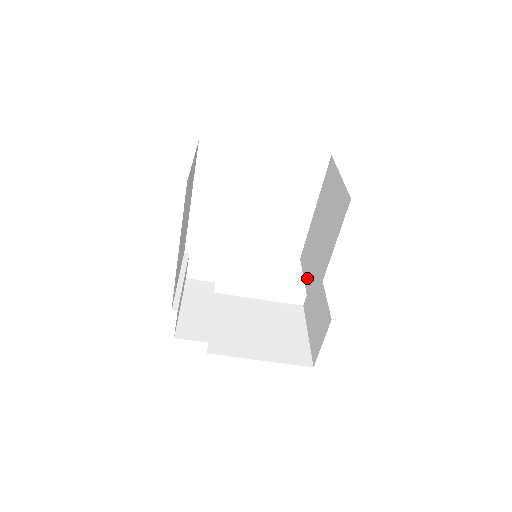
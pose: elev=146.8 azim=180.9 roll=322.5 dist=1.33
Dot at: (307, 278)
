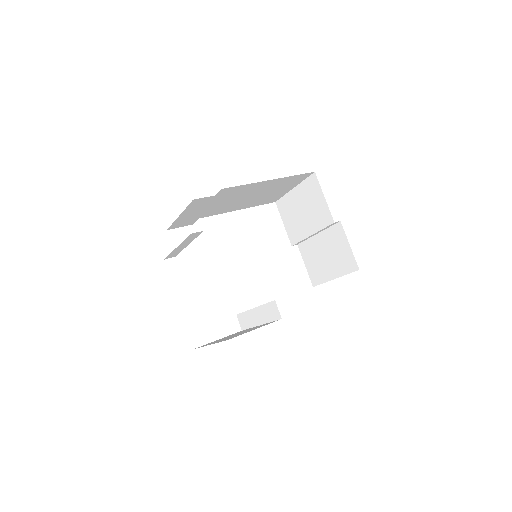
Dot at: occluded
